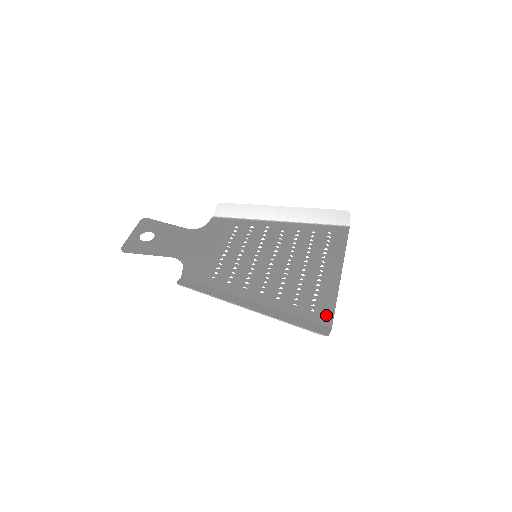
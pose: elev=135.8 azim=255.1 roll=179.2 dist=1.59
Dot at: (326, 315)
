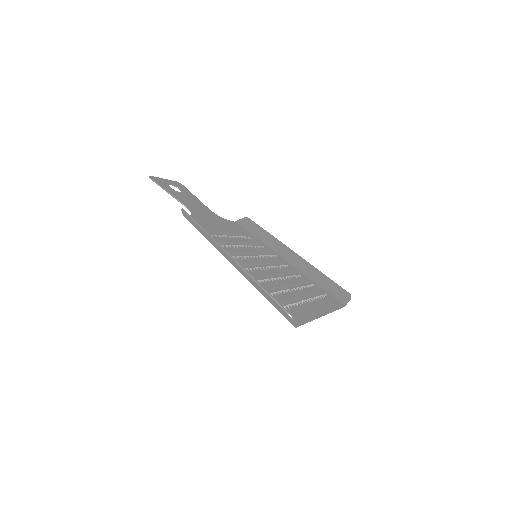
Dot at: (296, 318)
